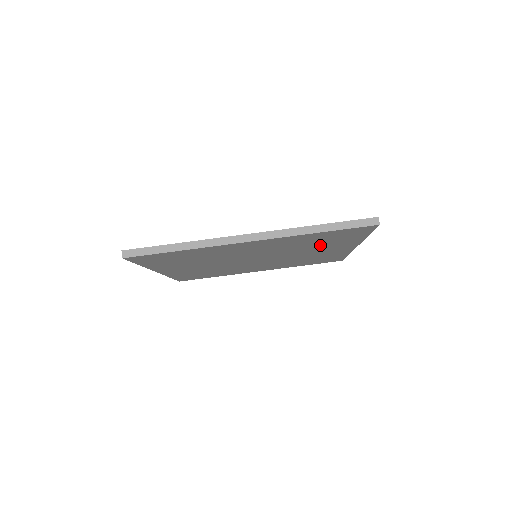
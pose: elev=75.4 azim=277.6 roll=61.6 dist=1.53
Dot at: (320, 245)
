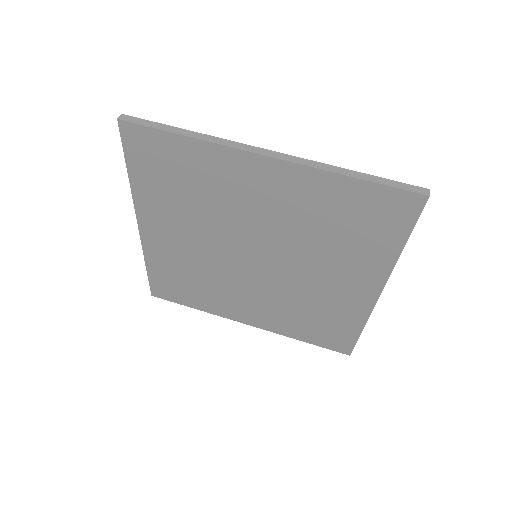
Dot at: (340, 248)
